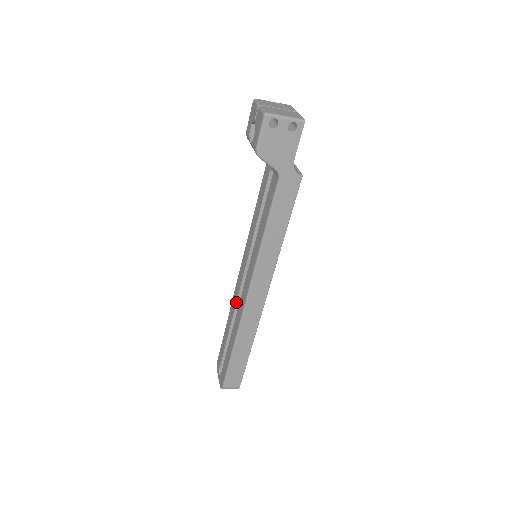
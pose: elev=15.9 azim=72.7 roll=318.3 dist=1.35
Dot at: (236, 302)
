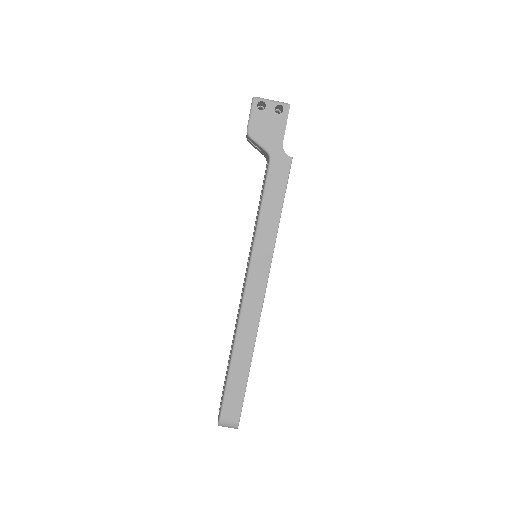
Dot at: occluded
